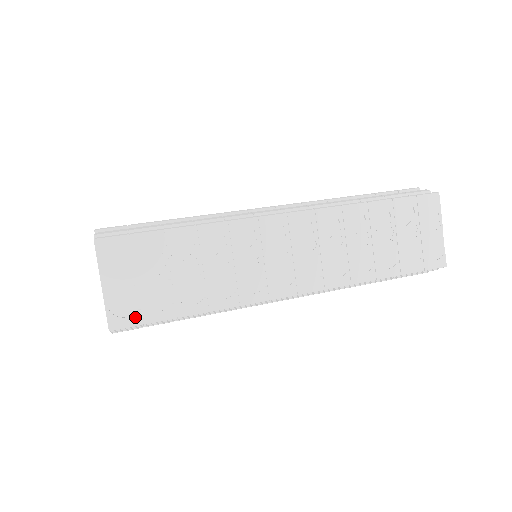
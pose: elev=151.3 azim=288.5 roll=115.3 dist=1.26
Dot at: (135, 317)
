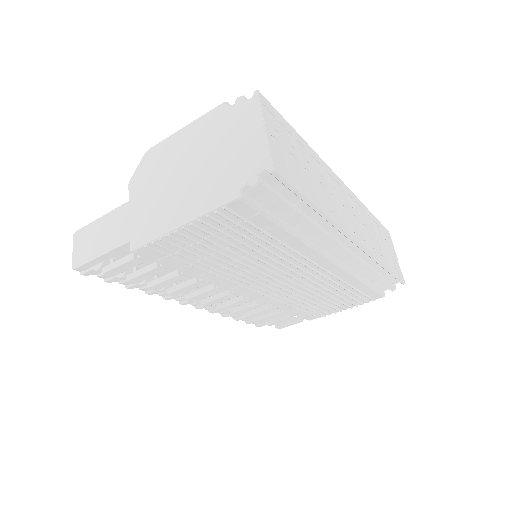
Dot at: (287, 175)
